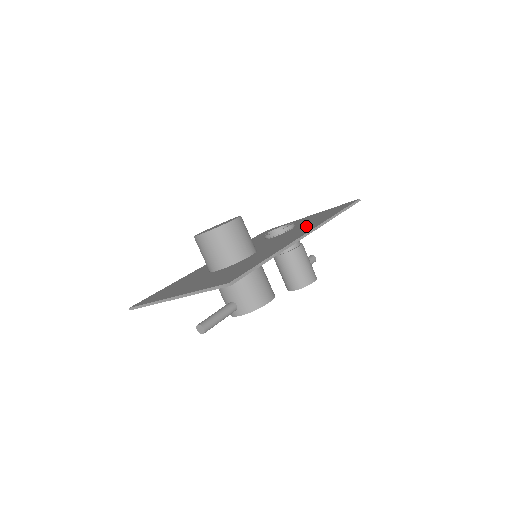
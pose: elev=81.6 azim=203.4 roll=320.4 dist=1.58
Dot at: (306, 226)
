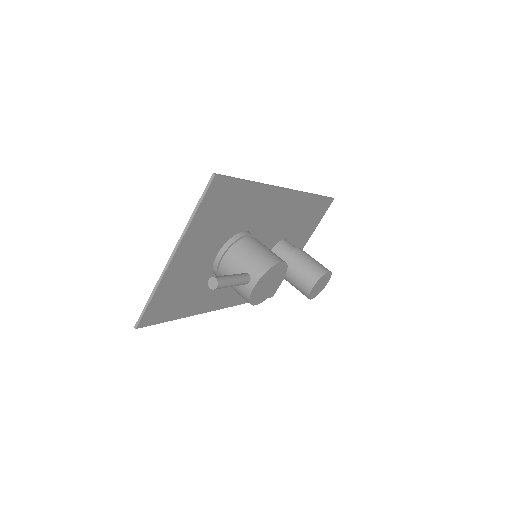
Dot at: (291, 213)
